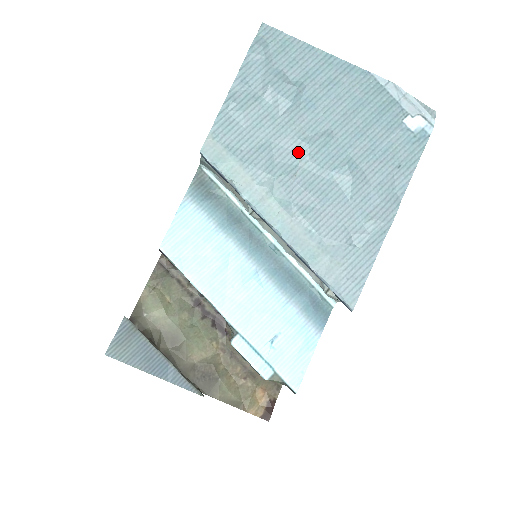
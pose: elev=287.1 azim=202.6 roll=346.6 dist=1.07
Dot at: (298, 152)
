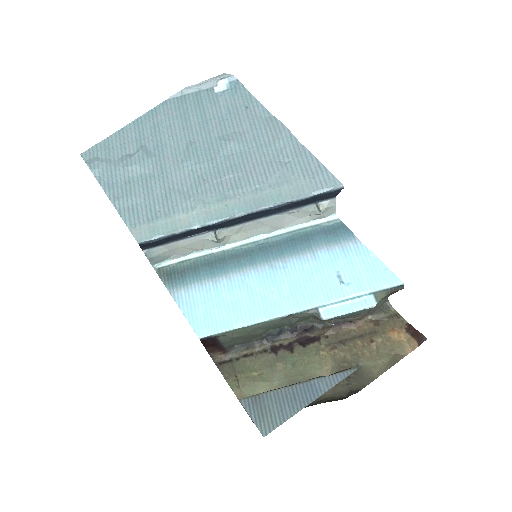
Dot at: (189, 171)
